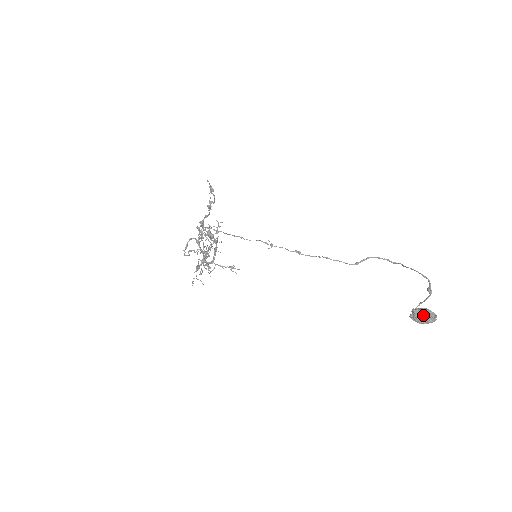
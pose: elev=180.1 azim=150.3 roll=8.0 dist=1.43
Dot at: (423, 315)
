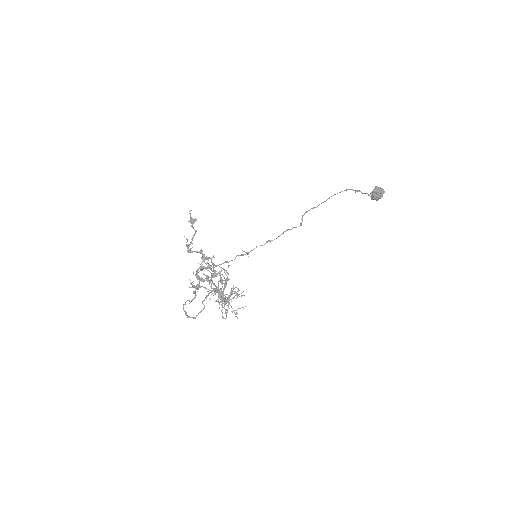
Dot at: (379, 189)
